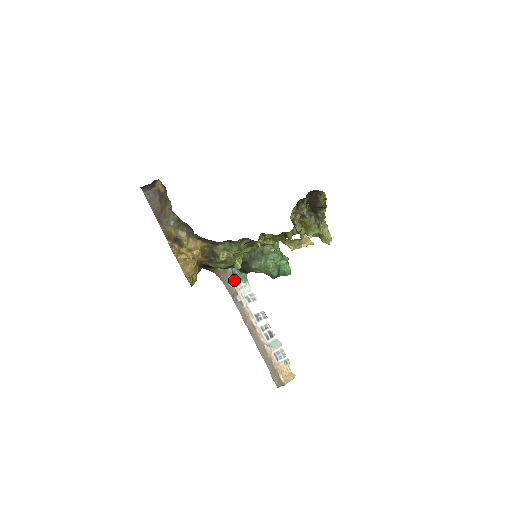
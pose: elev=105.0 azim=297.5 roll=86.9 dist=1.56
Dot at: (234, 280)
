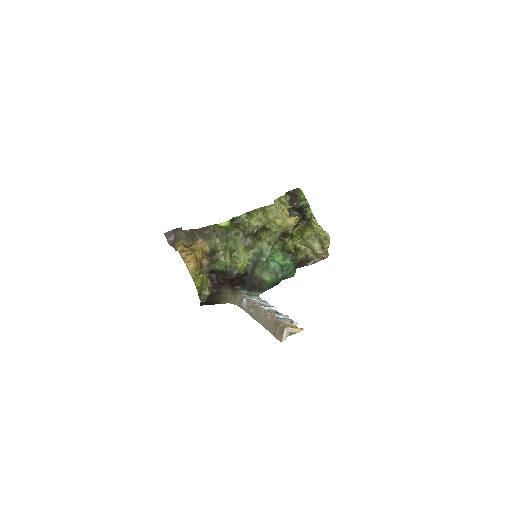
Dot at: (244, 294)
